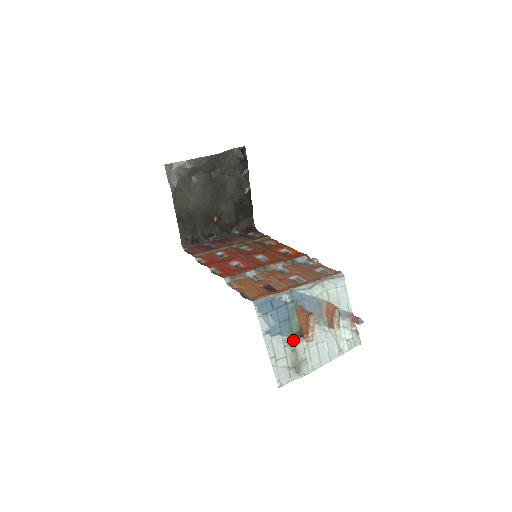
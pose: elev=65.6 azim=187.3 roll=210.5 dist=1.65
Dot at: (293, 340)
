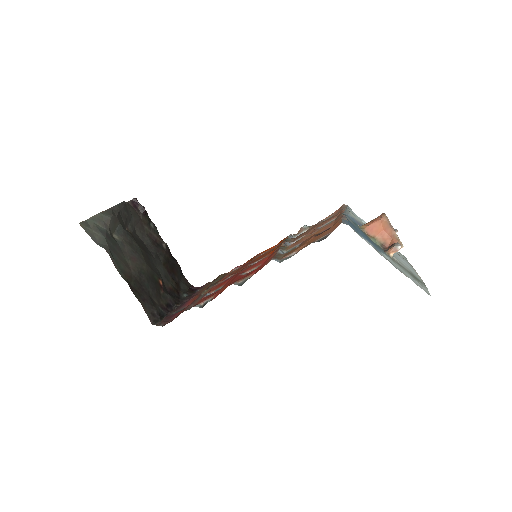
Dot at: (390, 256)
